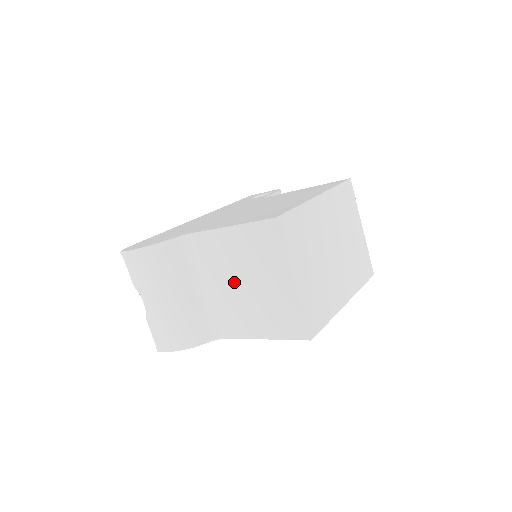
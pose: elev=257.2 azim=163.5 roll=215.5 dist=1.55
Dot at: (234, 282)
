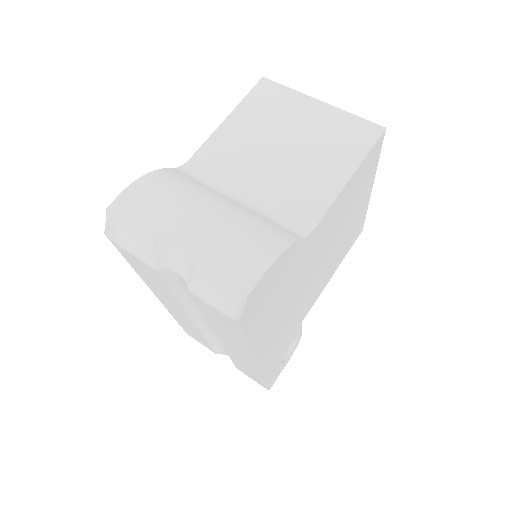
Dot at: (271, 157)
